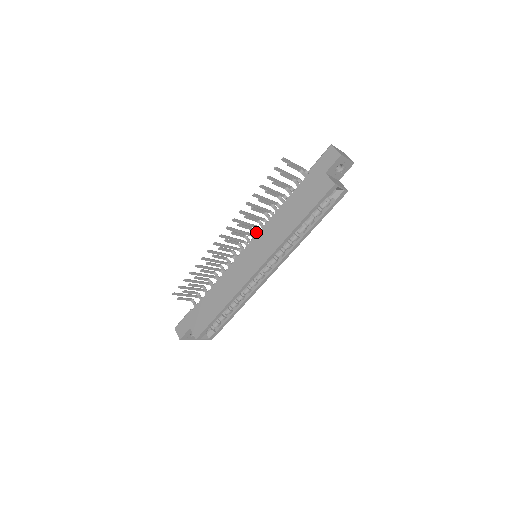
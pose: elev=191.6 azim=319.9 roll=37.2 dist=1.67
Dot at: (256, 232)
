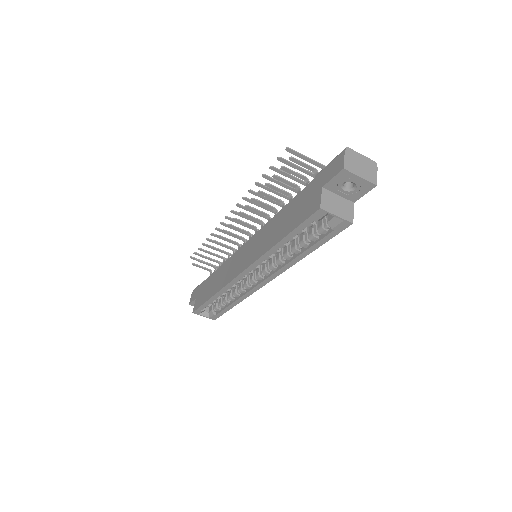
Dot at: occluded
